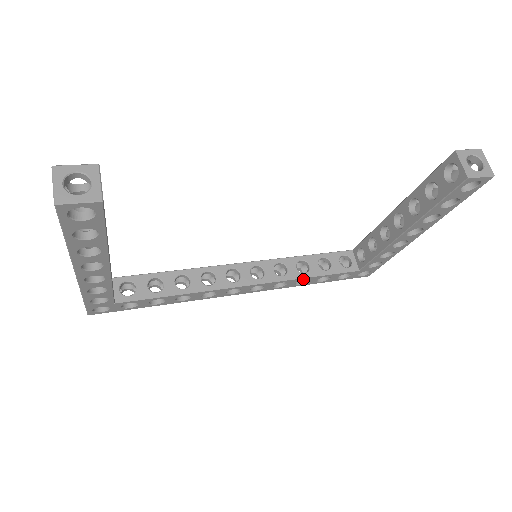
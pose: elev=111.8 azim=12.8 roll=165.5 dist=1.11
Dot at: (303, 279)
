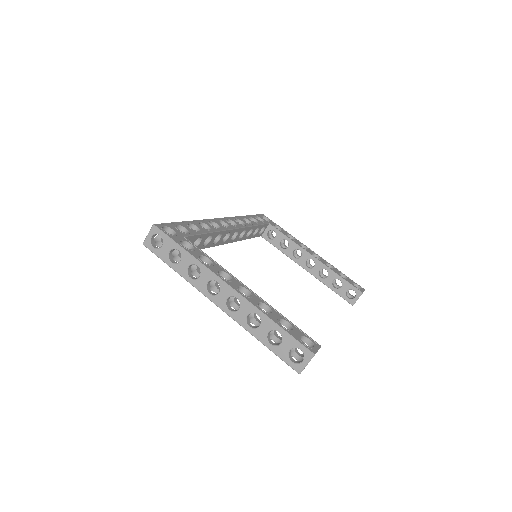
Dot at: occluded
